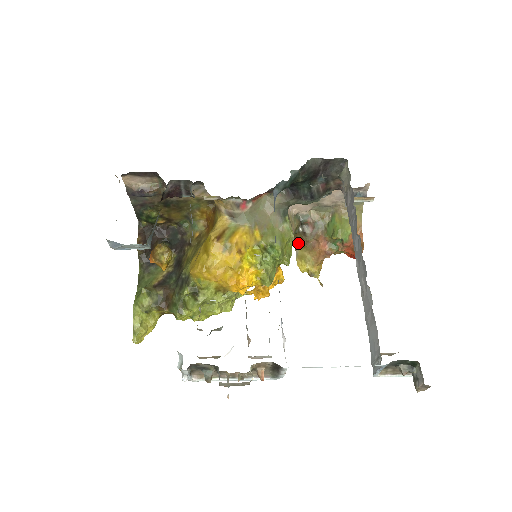
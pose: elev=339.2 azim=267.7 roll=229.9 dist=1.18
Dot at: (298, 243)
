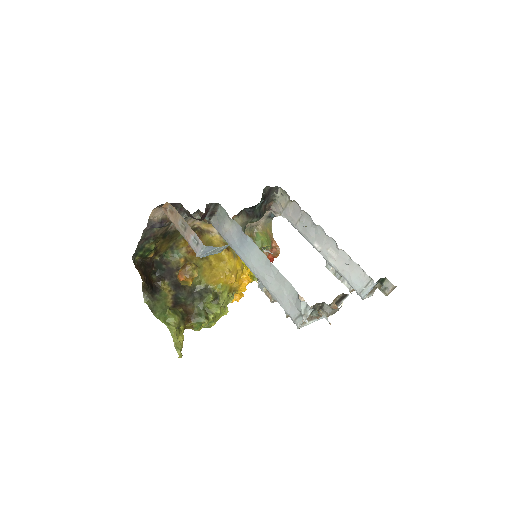
Dot at: occluded
